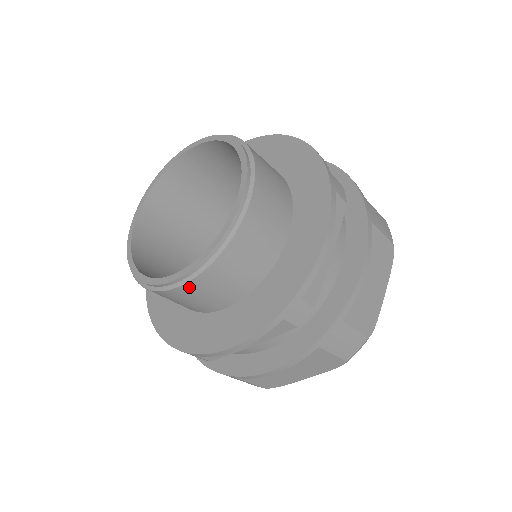
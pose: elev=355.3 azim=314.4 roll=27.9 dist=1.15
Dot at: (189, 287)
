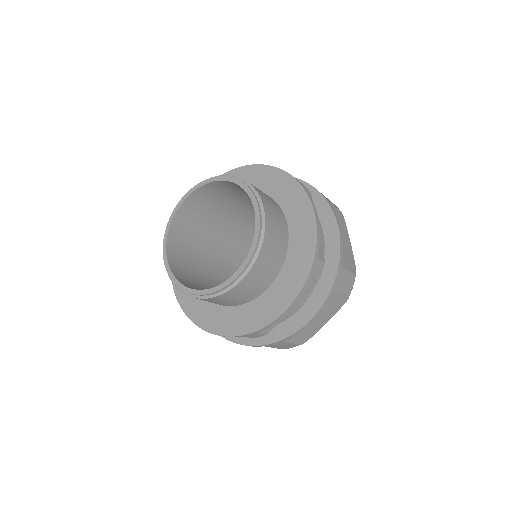
Dot at: (246, 280)
